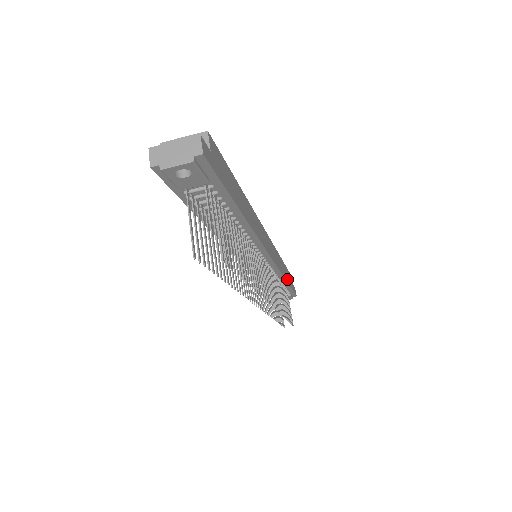
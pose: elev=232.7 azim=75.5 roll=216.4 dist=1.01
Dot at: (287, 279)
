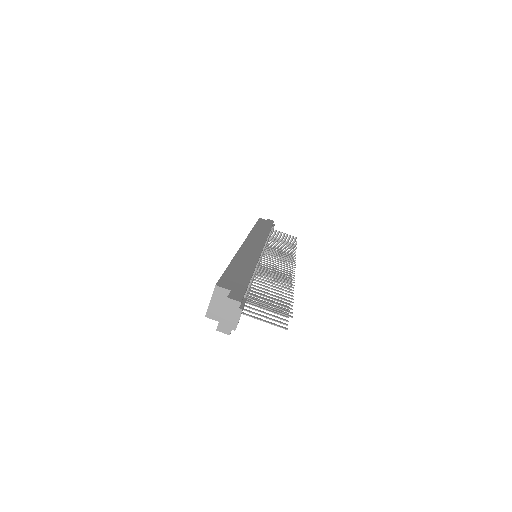
Dot at: (267, 229)
